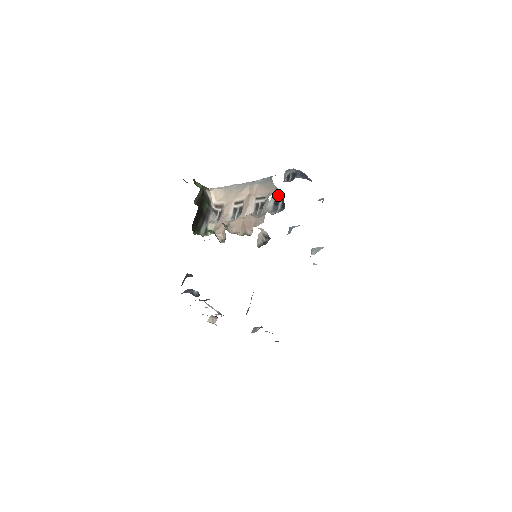
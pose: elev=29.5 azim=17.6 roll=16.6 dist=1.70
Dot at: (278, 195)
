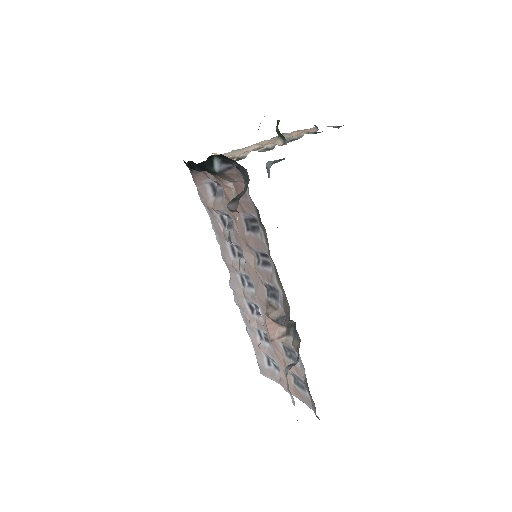
Dot at: occluded
